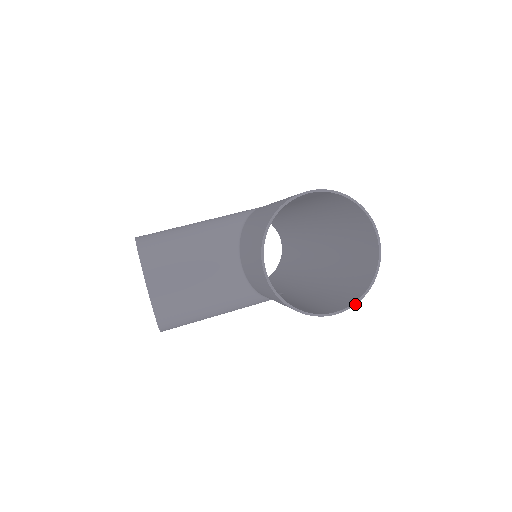
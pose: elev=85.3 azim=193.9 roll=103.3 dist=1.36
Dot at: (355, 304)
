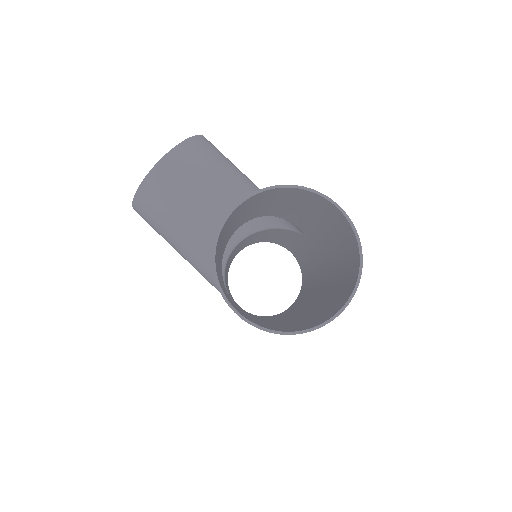
Dot at: (258, 327)
